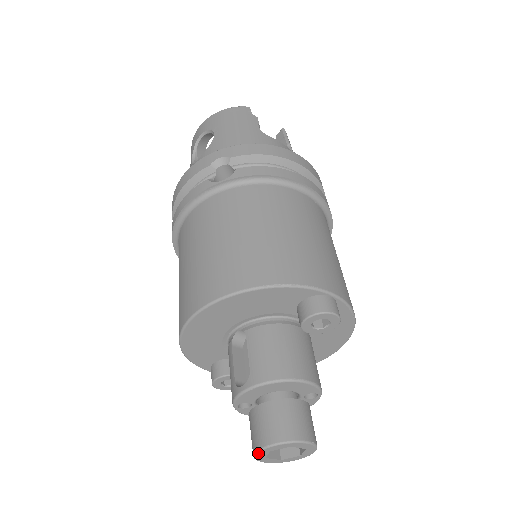
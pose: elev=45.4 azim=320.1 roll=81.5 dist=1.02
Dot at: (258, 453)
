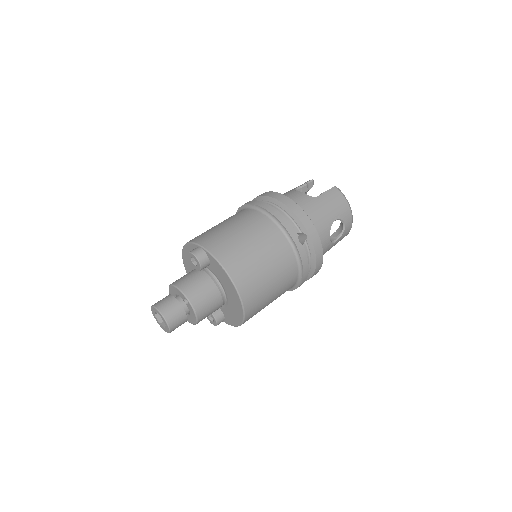
Dot at: (154, 316)
